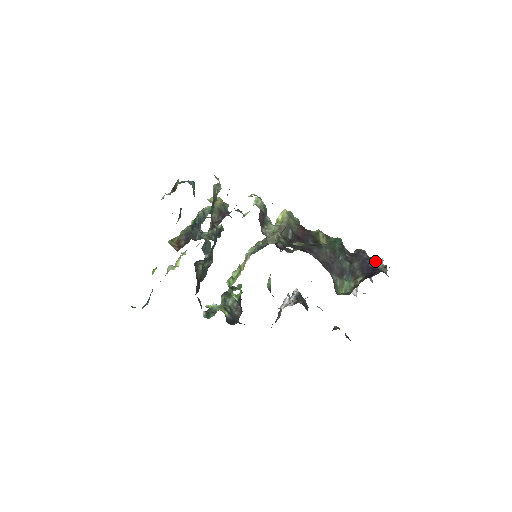
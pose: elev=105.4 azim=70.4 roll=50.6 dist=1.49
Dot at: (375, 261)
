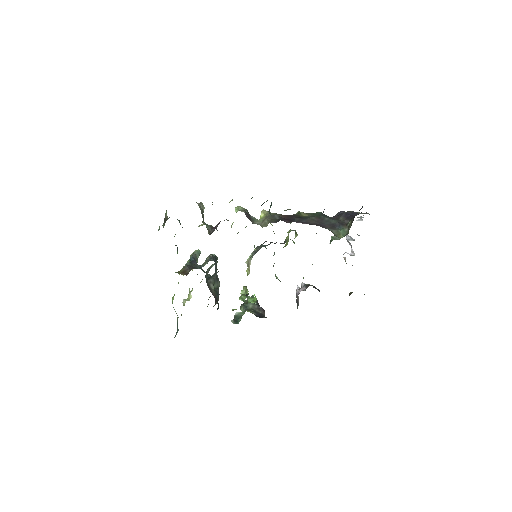
Dot at: occluded
